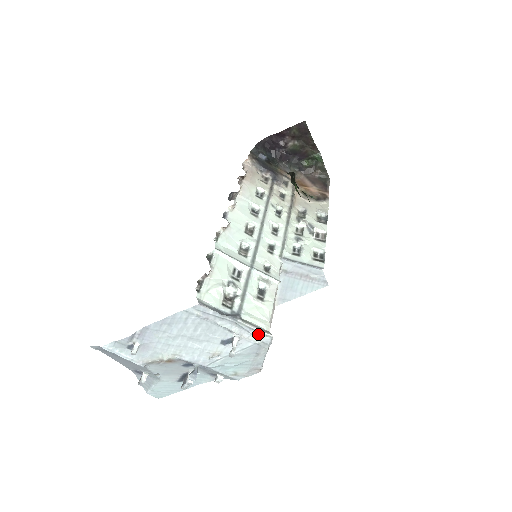
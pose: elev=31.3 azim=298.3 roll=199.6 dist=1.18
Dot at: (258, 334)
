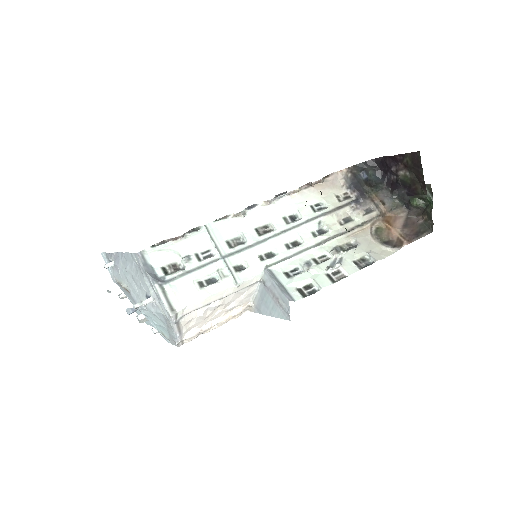
Dot at: (163, 306)
